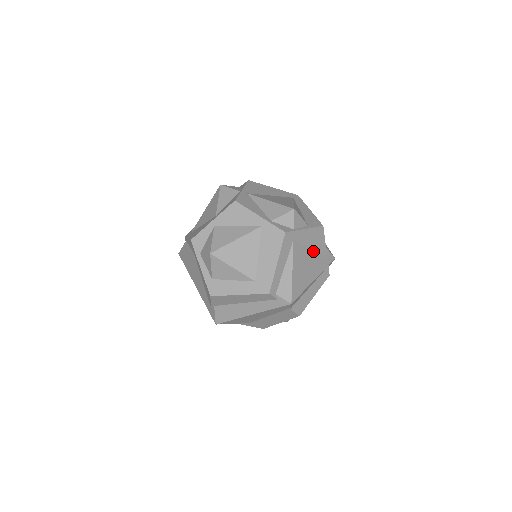
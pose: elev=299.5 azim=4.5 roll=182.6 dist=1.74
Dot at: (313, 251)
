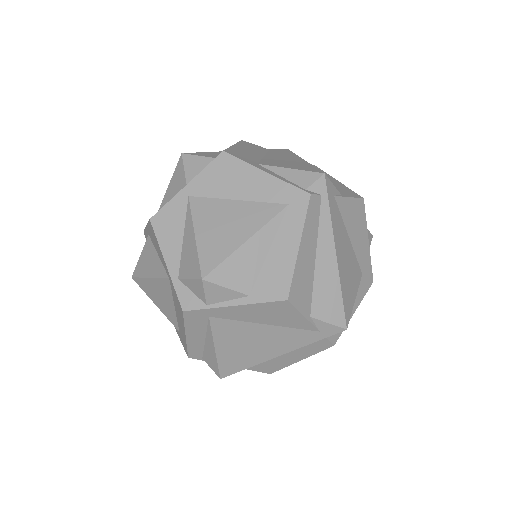
Dot at: (272, 325)
